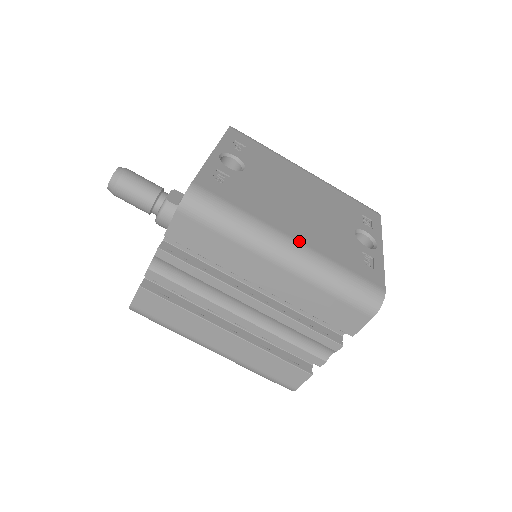
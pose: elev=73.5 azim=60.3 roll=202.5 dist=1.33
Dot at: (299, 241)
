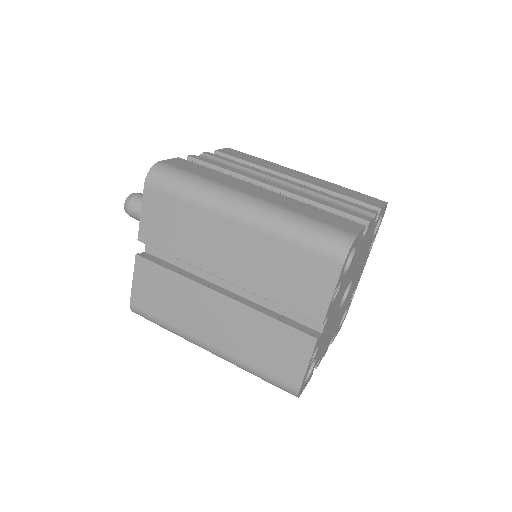
Dot at: occluded
